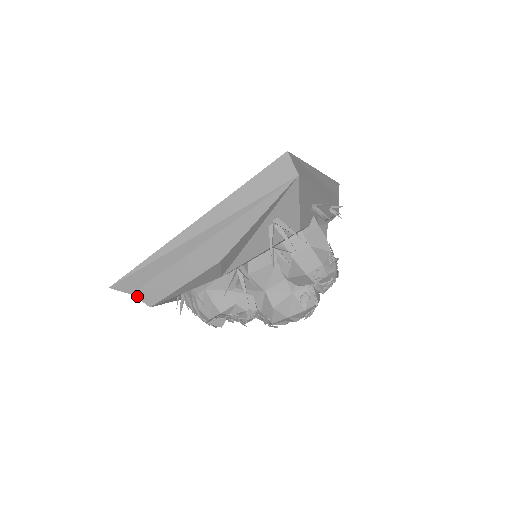
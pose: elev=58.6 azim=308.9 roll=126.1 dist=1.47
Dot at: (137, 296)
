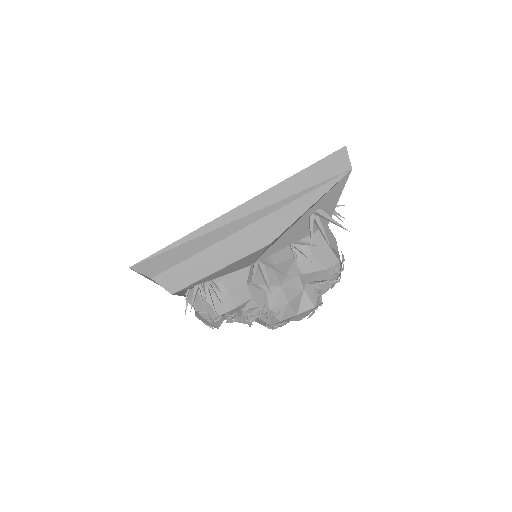
Dot at: (158, 280)
